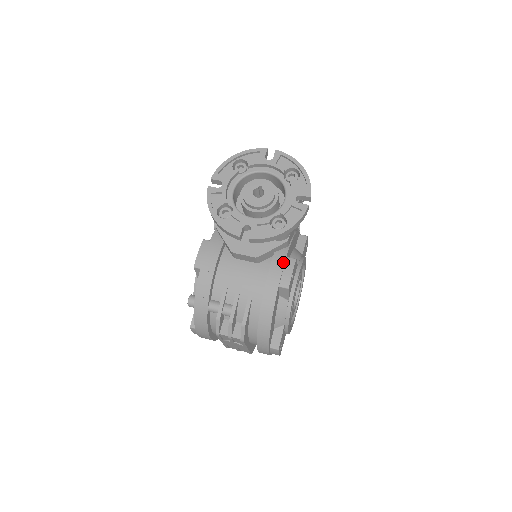
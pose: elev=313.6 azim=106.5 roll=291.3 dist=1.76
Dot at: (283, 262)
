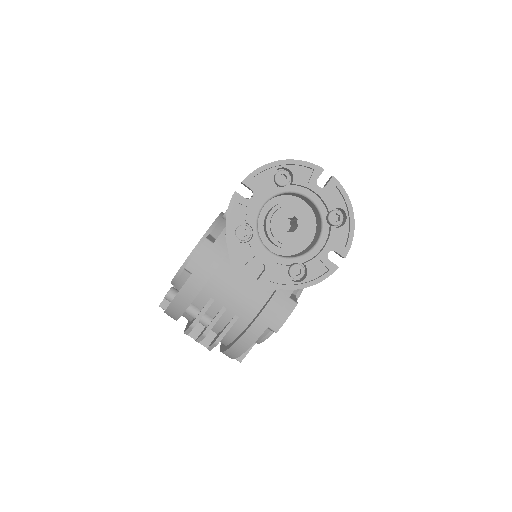
Dot at: (283, 304)
